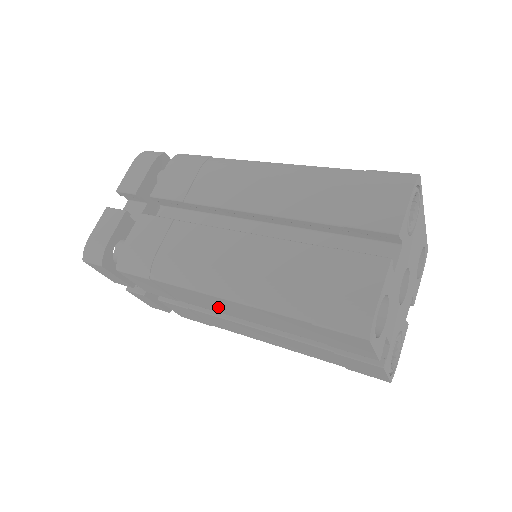
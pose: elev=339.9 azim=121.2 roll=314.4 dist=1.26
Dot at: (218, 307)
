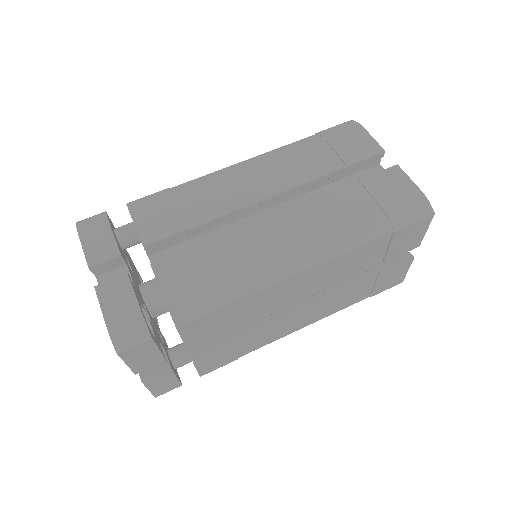
Dot at: (289, 295)
